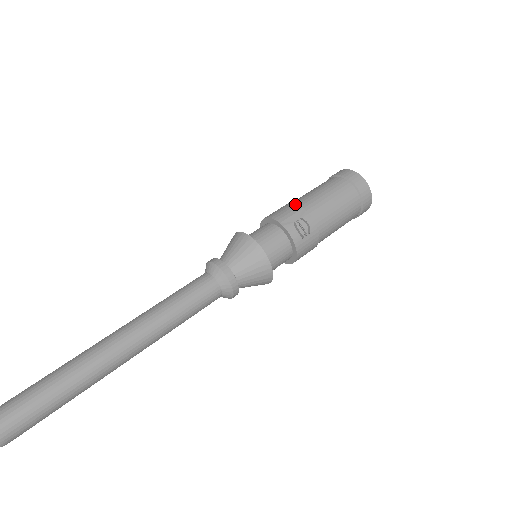
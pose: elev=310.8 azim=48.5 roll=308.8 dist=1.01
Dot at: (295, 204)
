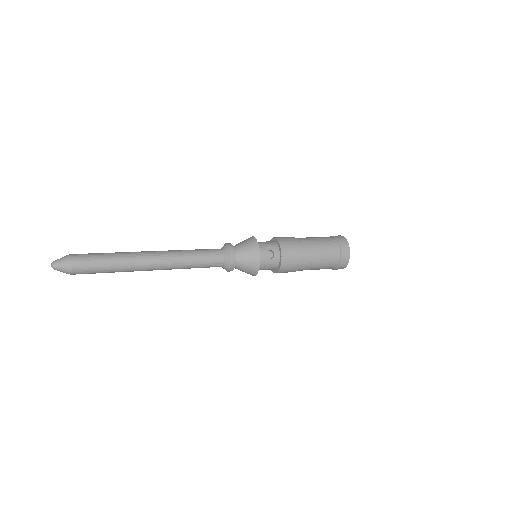
Dot at: occluded
